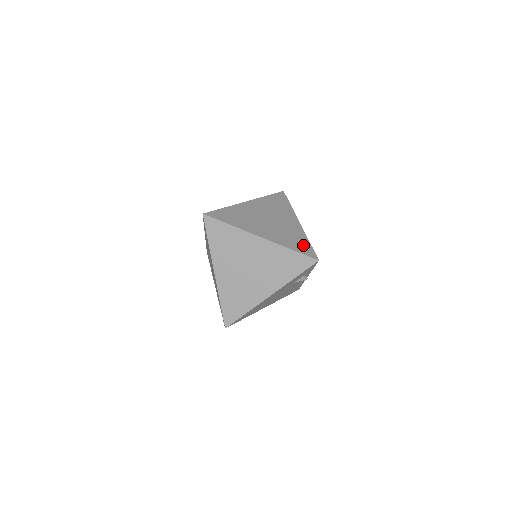
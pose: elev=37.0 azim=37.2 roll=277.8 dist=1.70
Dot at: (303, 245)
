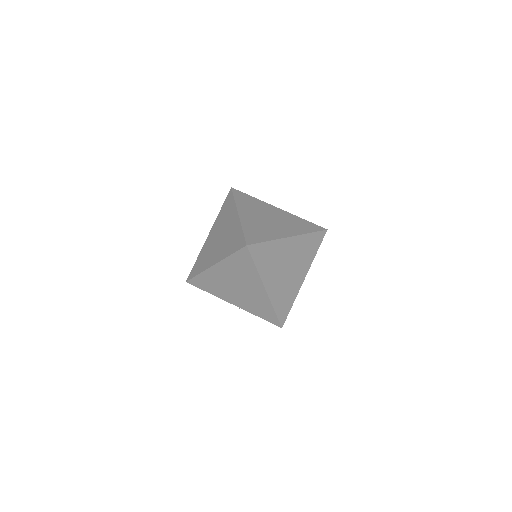
Dot at: (308, 225)
